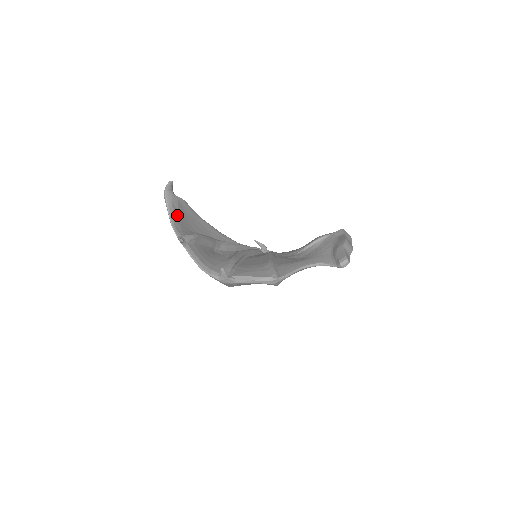
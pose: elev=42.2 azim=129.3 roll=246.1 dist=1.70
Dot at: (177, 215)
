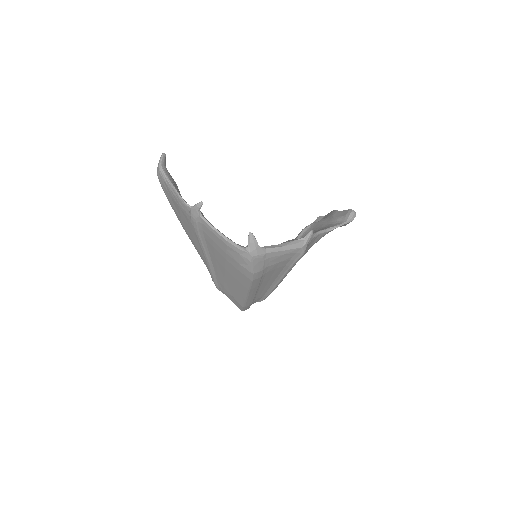
Dot at: occluded
